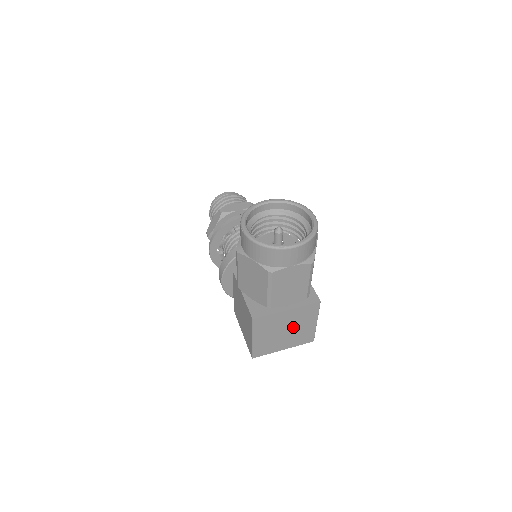
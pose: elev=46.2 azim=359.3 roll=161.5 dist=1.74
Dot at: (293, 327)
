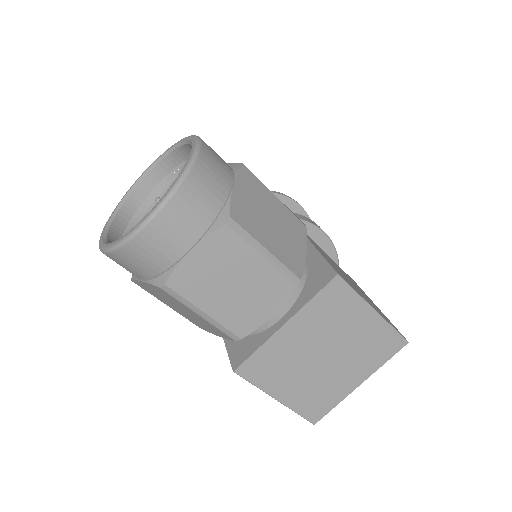
Dot at: (333, 343)
